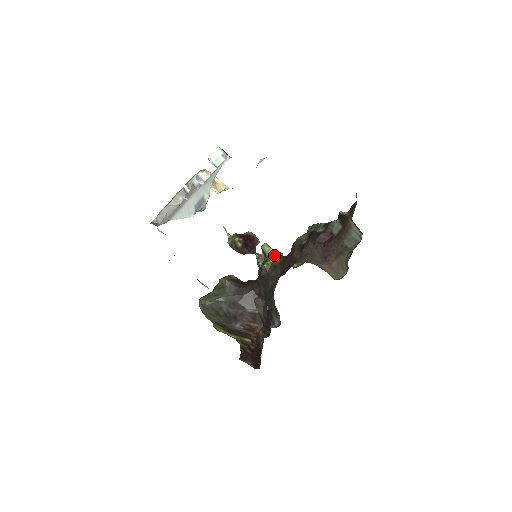
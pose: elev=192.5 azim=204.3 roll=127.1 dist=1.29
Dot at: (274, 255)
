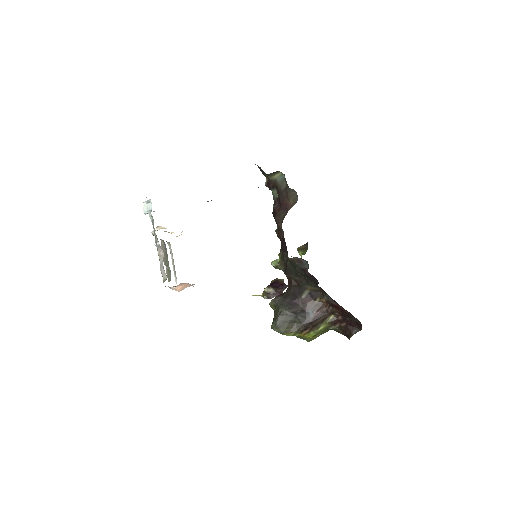
Dot at: occluded
